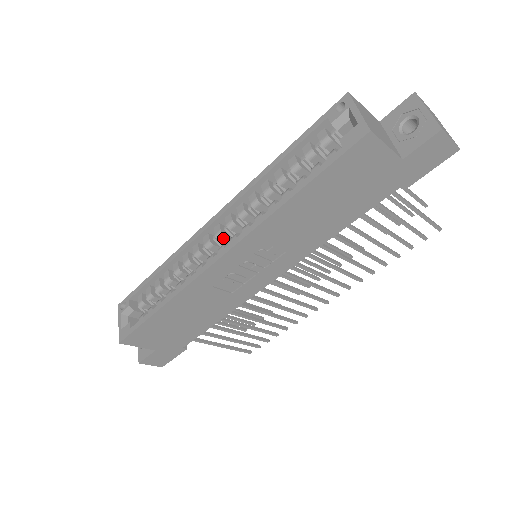
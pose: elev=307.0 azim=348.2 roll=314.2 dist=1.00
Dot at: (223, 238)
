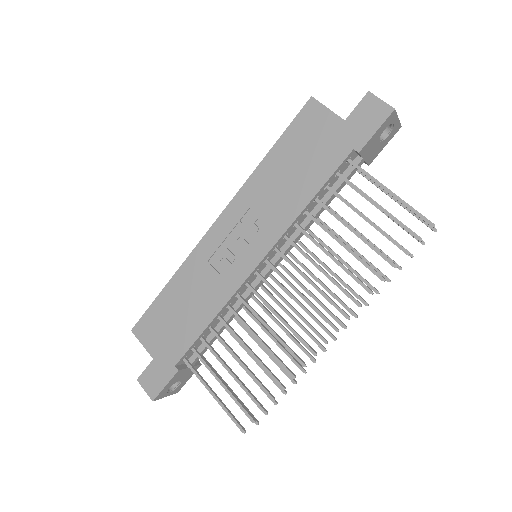
Dot at: occluded
